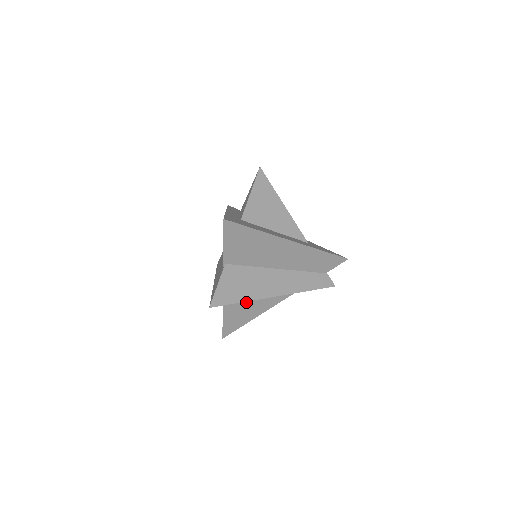
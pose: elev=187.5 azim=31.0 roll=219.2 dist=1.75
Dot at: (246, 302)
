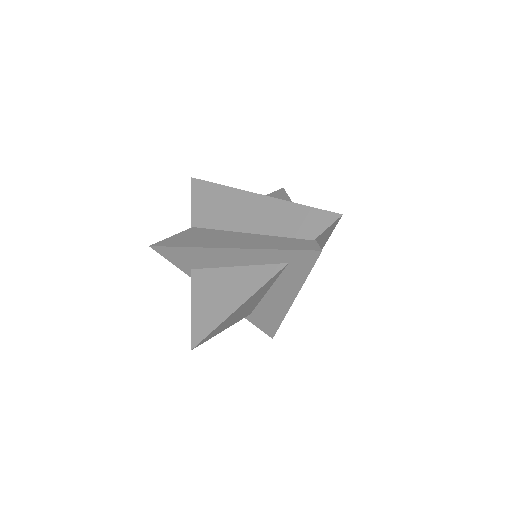
Dot at: (216, 286)
